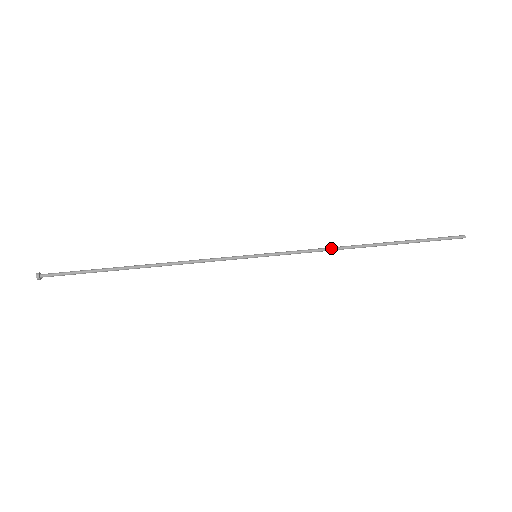
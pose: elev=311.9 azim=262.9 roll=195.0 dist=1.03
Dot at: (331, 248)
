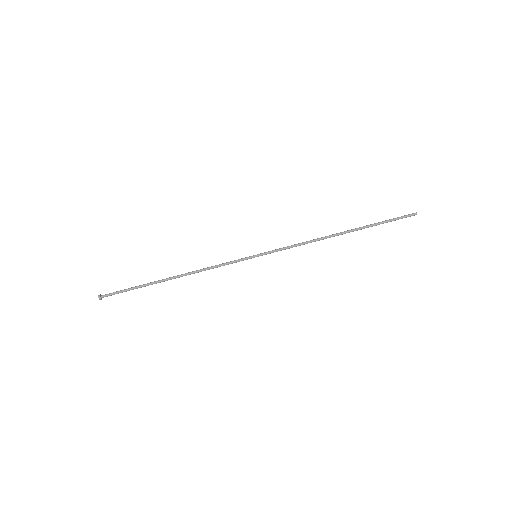
Dot at: occluded
